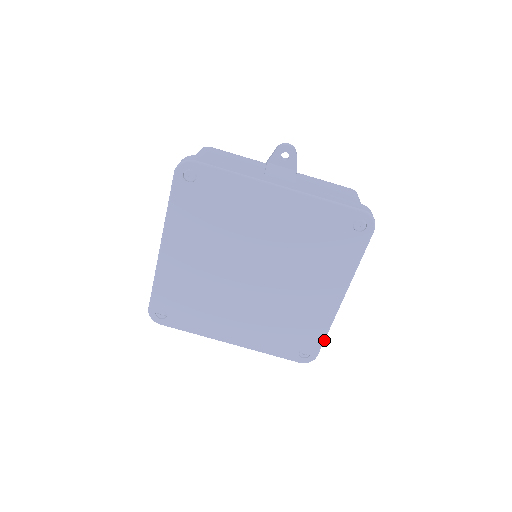
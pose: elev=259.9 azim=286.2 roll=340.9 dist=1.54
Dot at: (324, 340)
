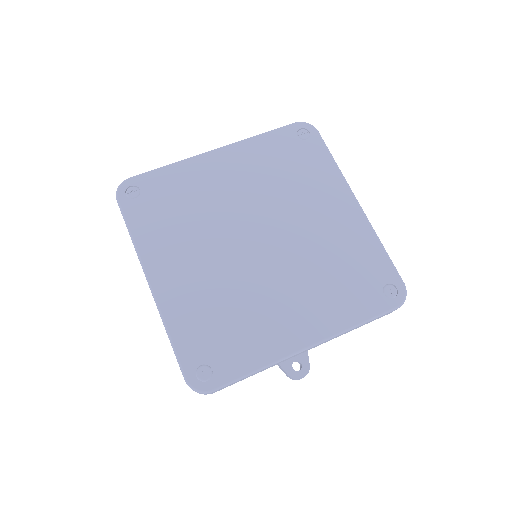
Dot at: (390, 259)
